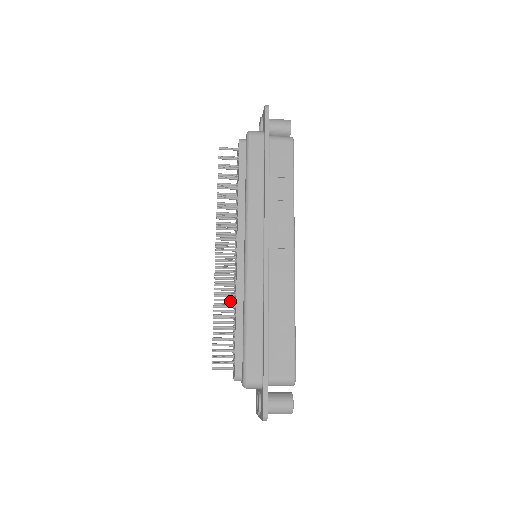
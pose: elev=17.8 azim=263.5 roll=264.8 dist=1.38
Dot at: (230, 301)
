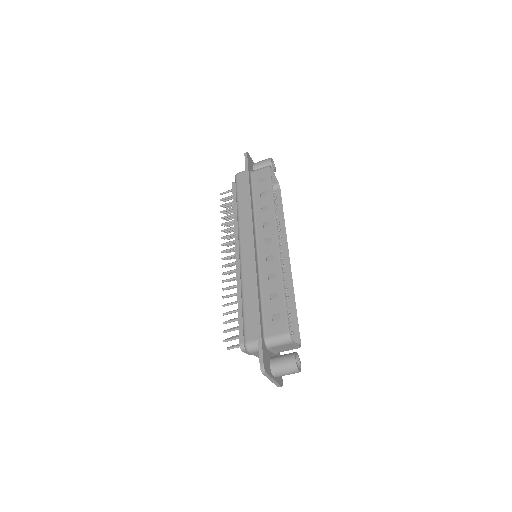
Dot at: occluded
